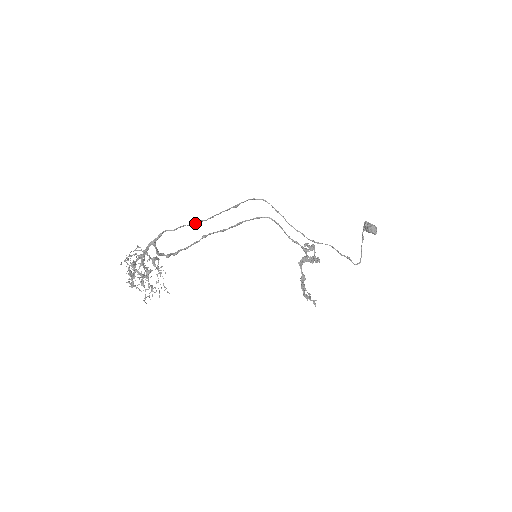
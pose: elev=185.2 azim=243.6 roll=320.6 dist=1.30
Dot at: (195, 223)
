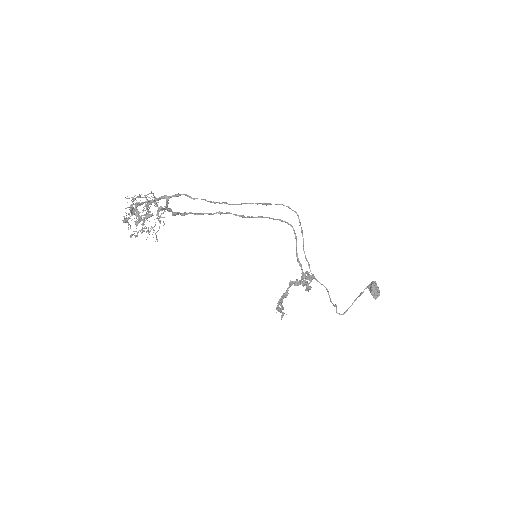
Dot at: (218, 202)
